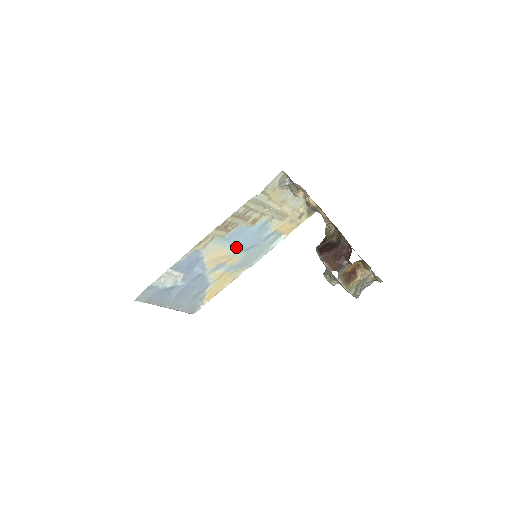
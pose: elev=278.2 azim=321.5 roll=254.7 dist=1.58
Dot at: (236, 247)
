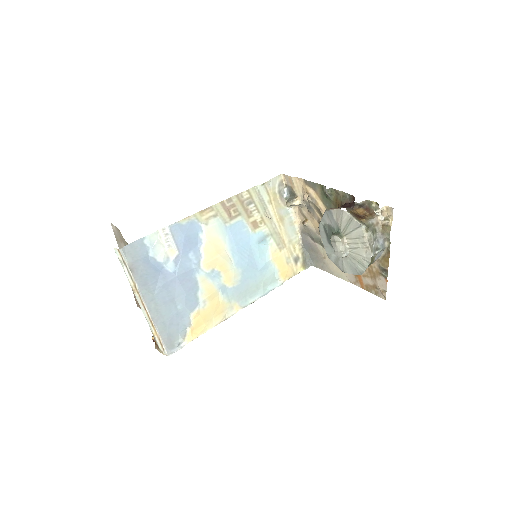
Dot at: (234, 254)
